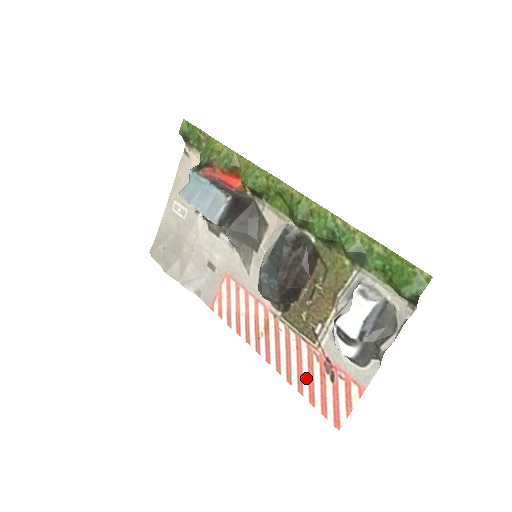
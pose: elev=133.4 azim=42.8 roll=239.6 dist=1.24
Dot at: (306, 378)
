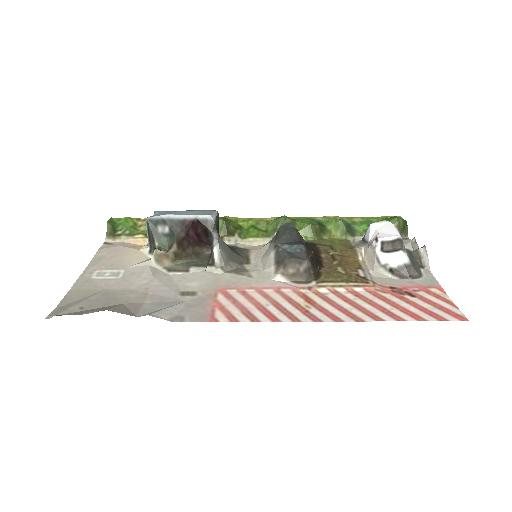
Dot at: (391, 308)
